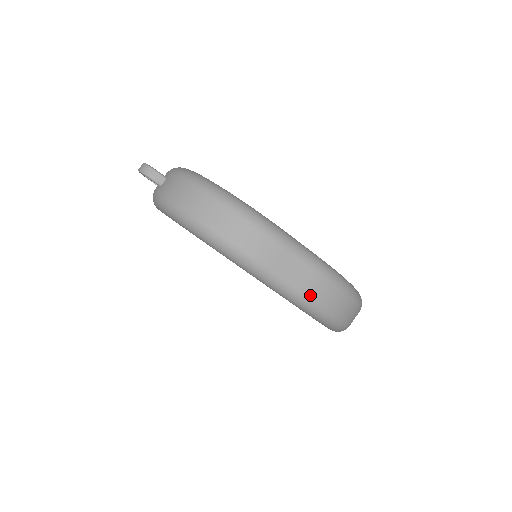
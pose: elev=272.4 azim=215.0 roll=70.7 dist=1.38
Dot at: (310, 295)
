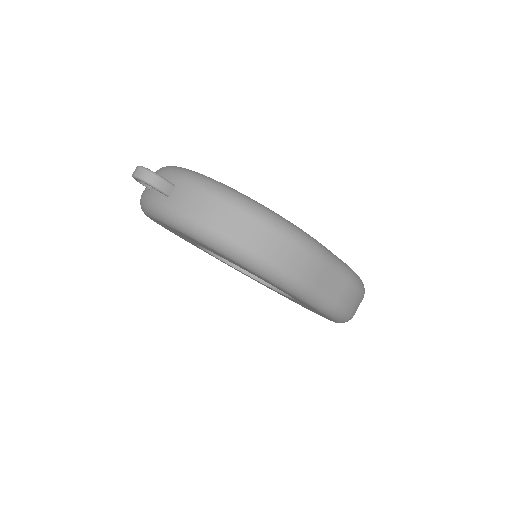
Dot at: (343, 304)
